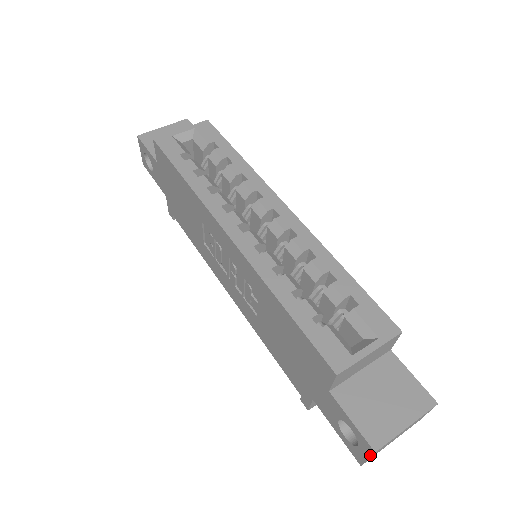
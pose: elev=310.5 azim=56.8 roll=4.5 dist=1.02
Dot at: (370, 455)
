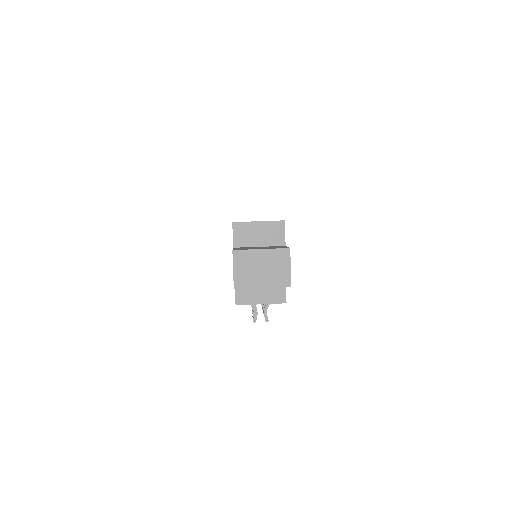
Dot at: (233, 260)
